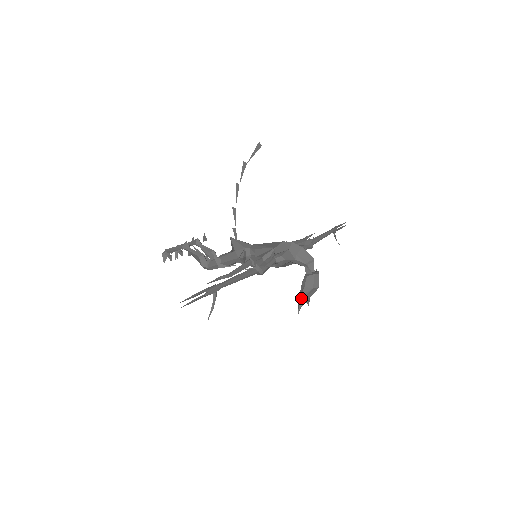
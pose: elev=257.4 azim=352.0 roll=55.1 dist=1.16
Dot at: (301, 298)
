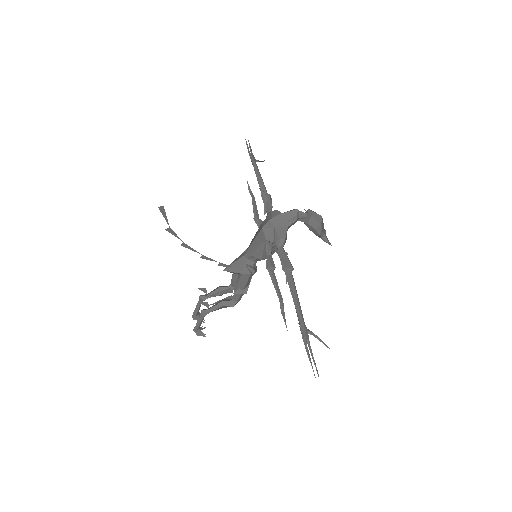
Dot at: (321, 237)
